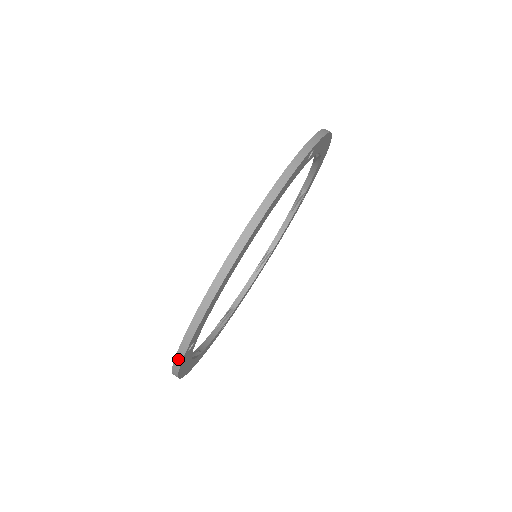
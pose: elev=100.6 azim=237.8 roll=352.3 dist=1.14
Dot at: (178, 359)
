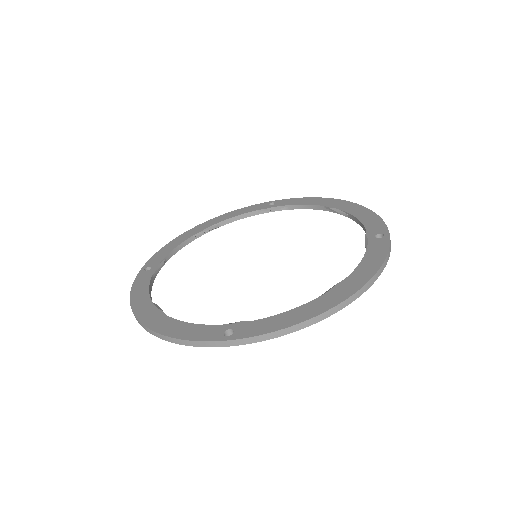
Dot at: (215, 344)
